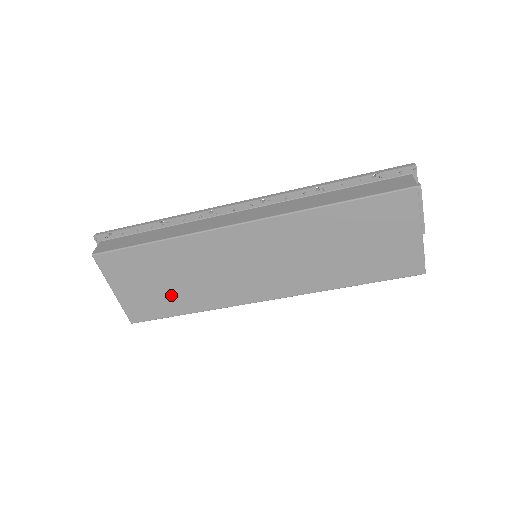
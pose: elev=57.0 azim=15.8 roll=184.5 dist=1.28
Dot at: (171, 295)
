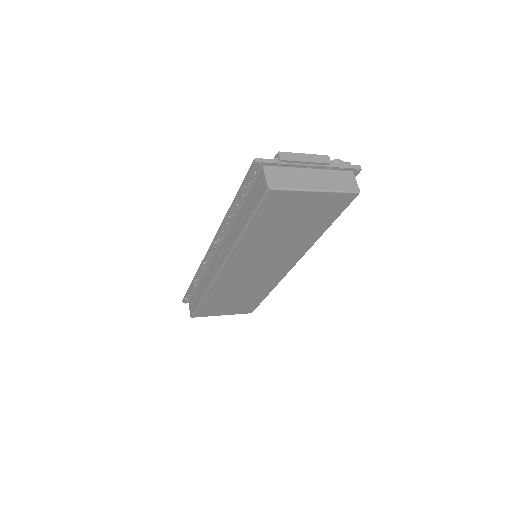
Dot at: (246, 299)
